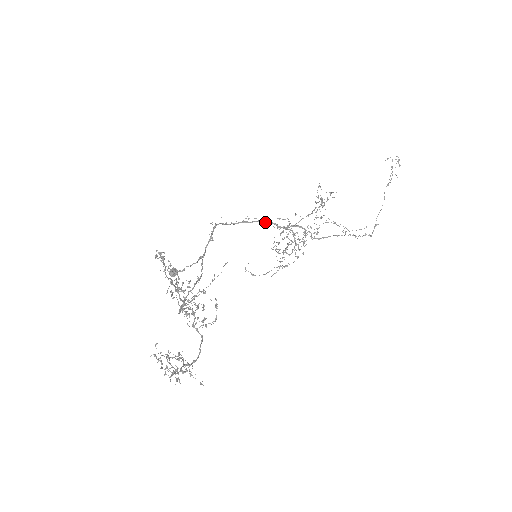
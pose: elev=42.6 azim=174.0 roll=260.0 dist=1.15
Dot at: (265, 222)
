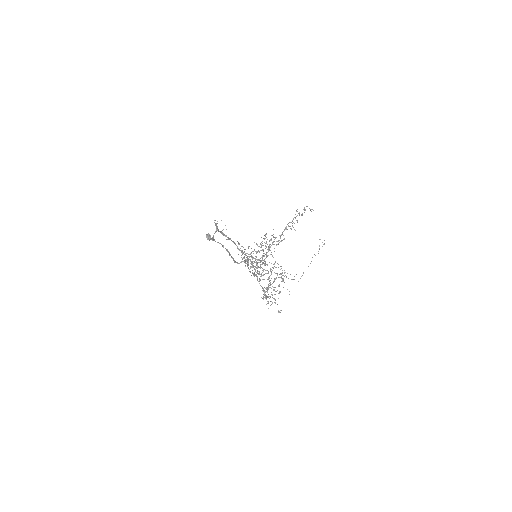
Dot at: (232, 241)
